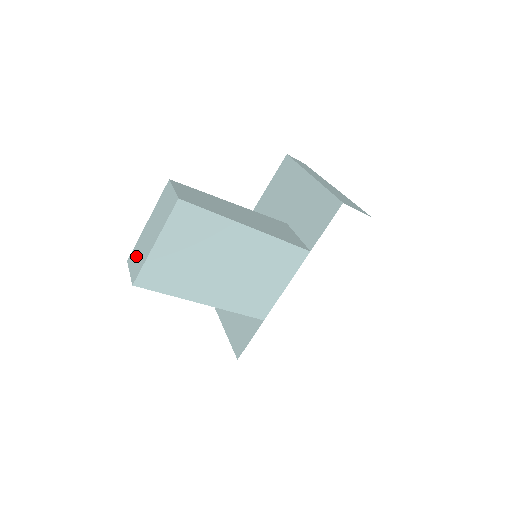
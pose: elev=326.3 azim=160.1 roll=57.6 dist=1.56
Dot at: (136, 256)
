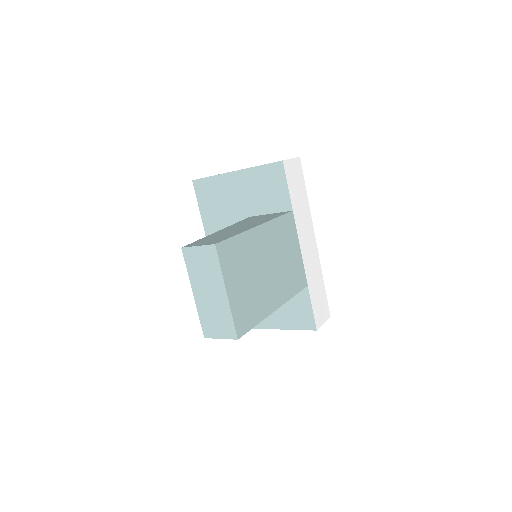
Dot at: (213, 323)
